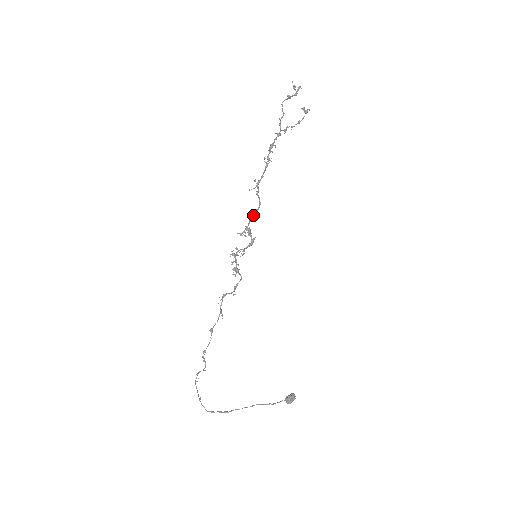
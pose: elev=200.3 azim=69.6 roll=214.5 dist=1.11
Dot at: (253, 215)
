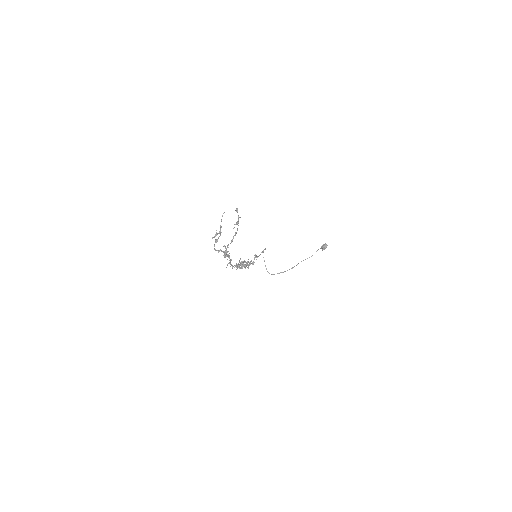
Dot at: (238, 267)
